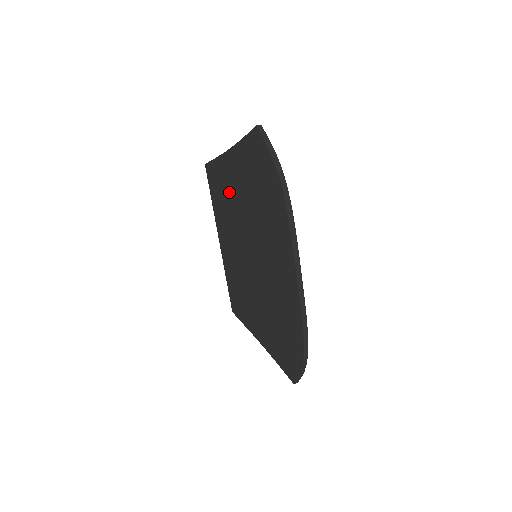
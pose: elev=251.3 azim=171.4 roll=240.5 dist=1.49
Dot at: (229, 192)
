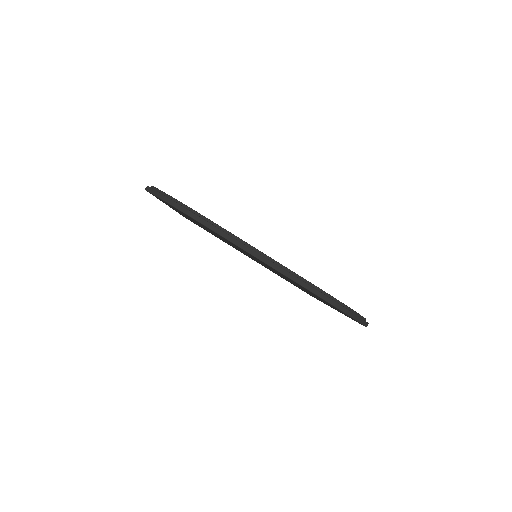
Dot at: occluded
